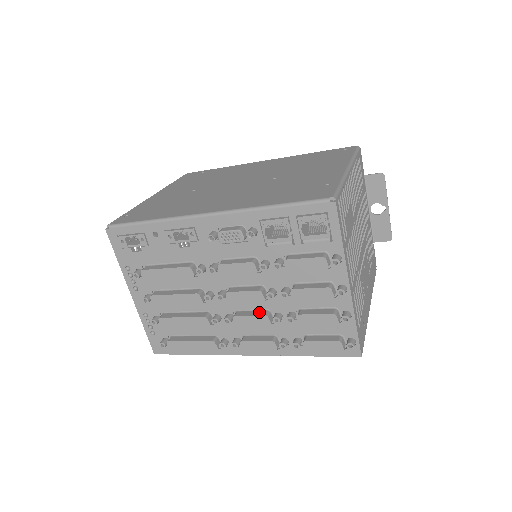
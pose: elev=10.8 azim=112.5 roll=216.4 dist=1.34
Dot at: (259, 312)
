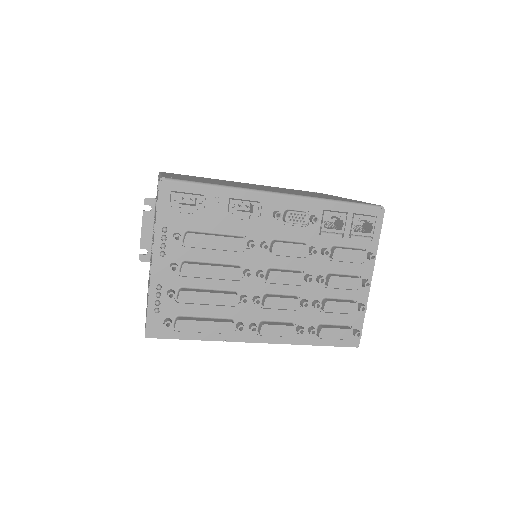
Dot at: (289, 296)
